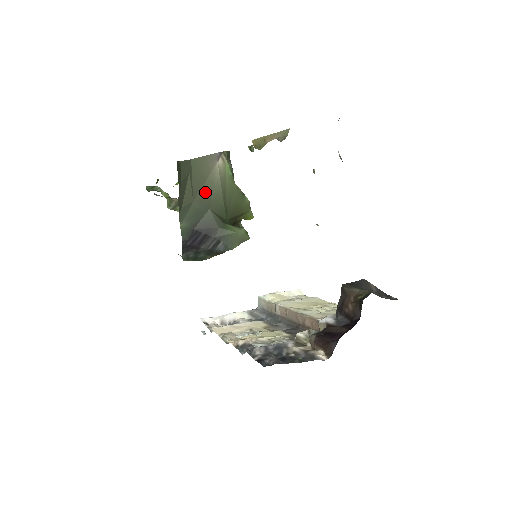
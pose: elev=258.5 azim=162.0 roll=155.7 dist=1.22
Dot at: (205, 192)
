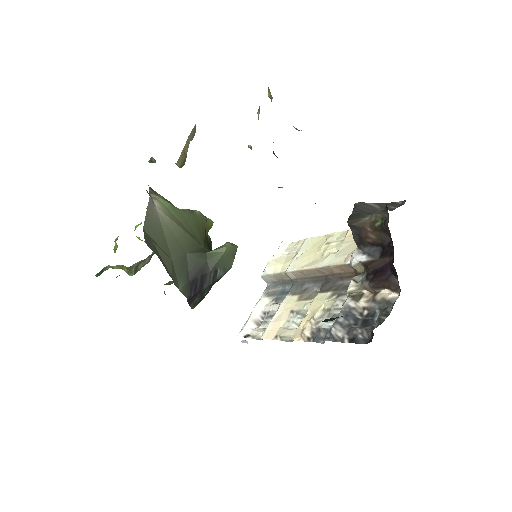
Dot at: (171, 243)
